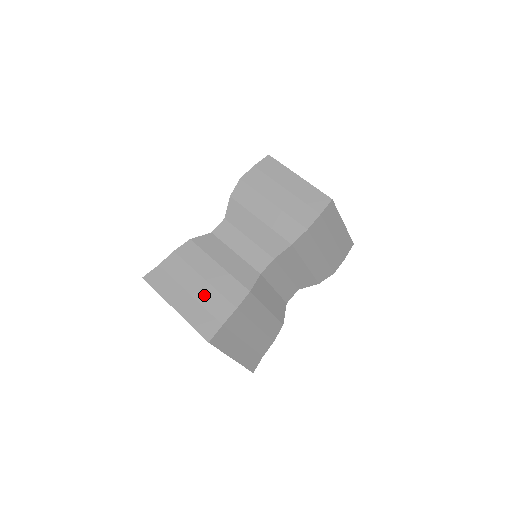
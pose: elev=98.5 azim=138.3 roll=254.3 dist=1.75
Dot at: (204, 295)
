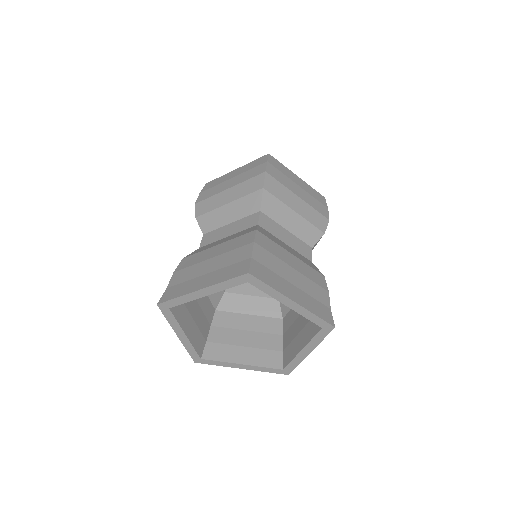
Dot at: (220, 263)
